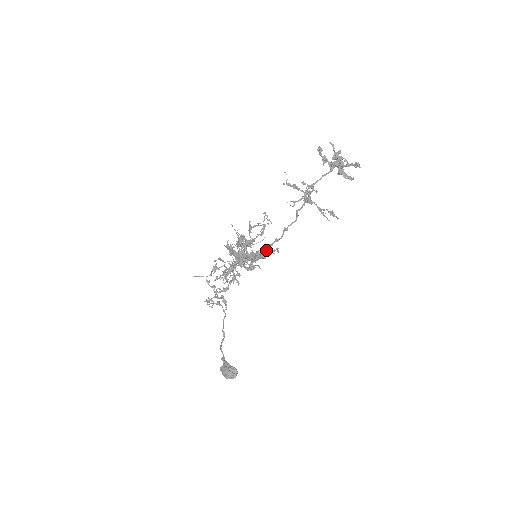
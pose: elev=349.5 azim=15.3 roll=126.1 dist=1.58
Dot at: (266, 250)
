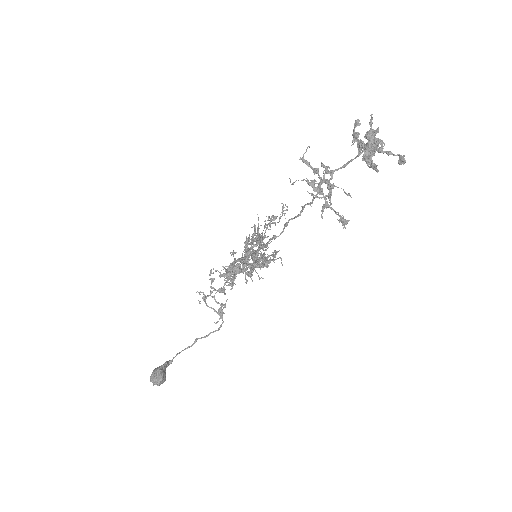
Dot at: (265, 250)
